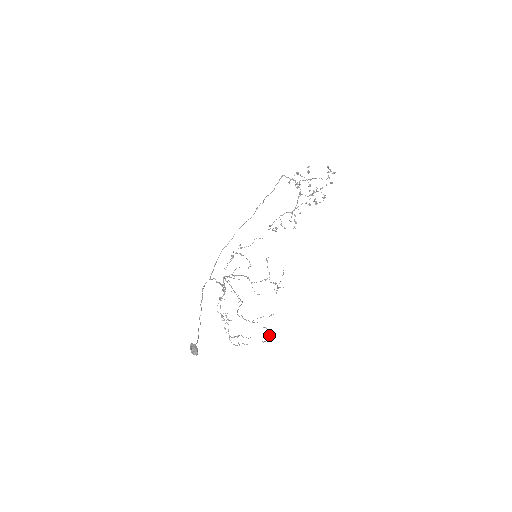
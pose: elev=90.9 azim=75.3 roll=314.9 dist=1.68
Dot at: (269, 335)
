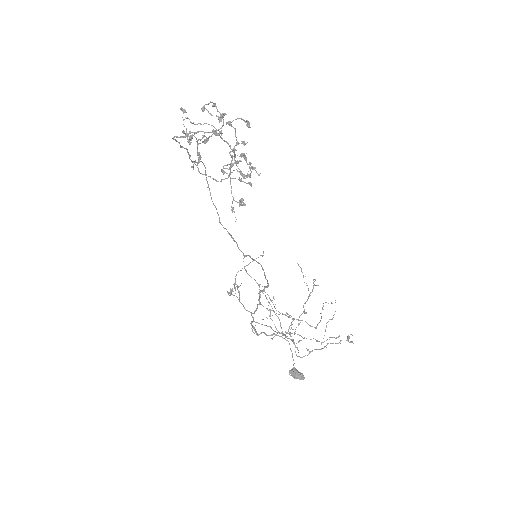
Dot at: occluded
